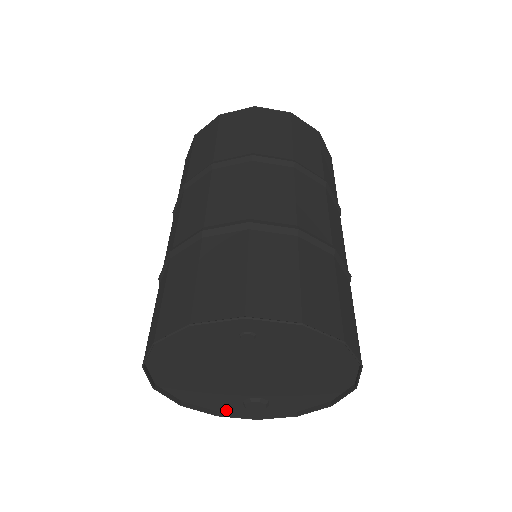
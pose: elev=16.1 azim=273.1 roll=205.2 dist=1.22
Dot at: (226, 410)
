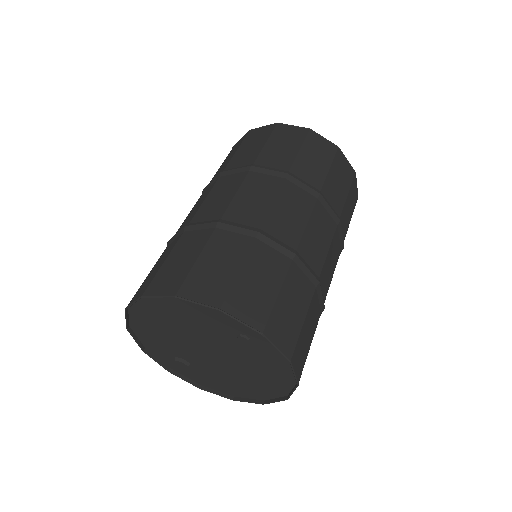
Dot at: (153, 351)
